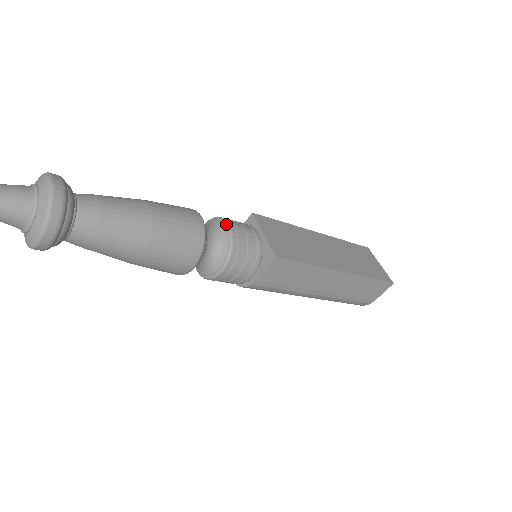
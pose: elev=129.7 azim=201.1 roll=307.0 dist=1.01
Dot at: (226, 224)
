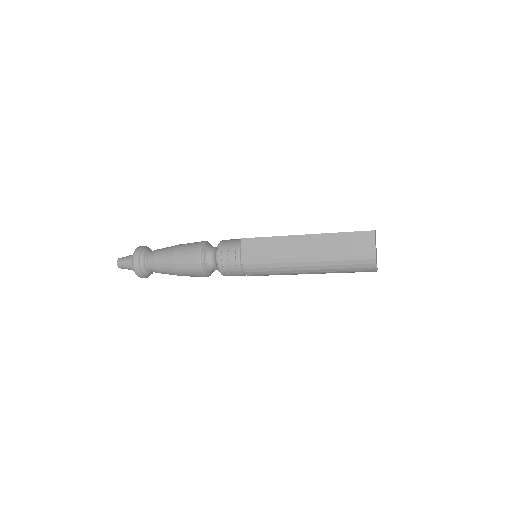
Dot at: occluded
